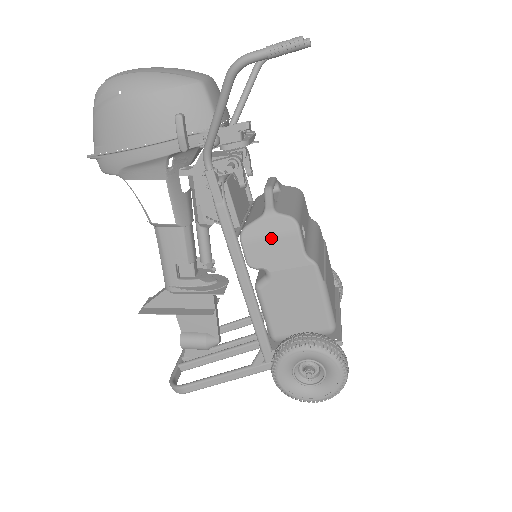
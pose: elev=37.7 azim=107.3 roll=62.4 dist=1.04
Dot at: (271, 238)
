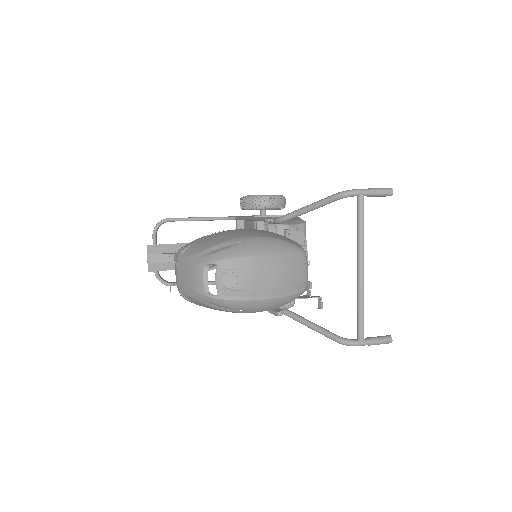
Dot at: occluded
